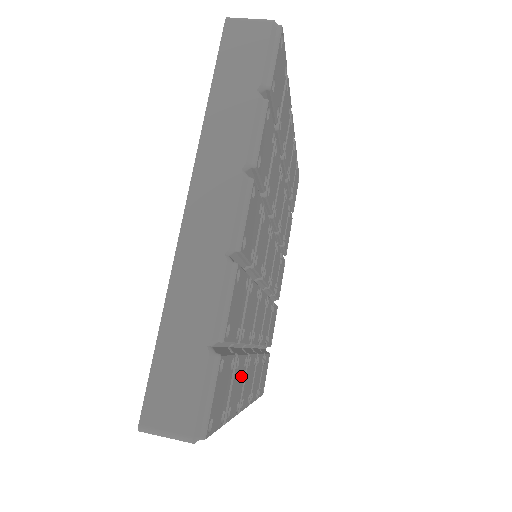
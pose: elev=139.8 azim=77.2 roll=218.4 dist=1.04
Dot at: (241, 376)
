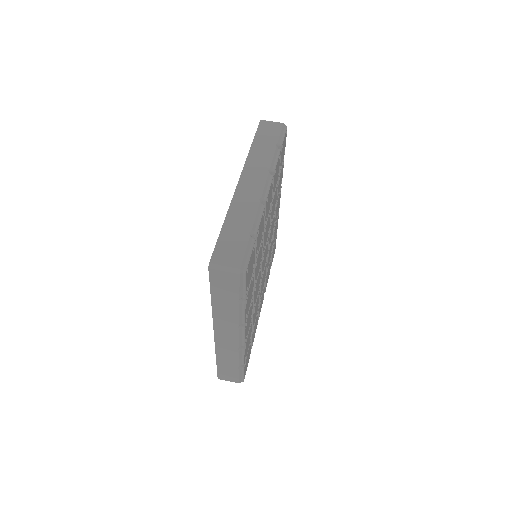
Dot at: (250, 297)
